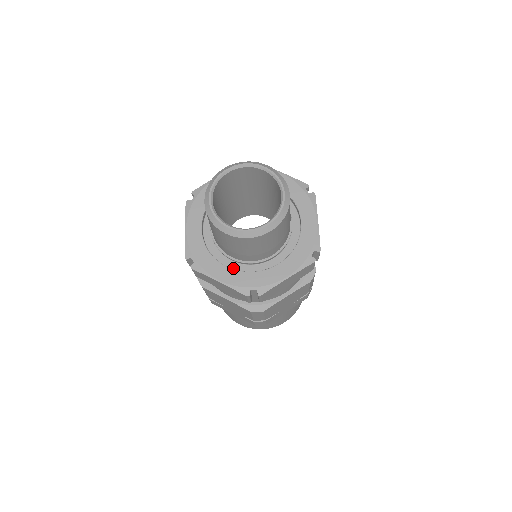
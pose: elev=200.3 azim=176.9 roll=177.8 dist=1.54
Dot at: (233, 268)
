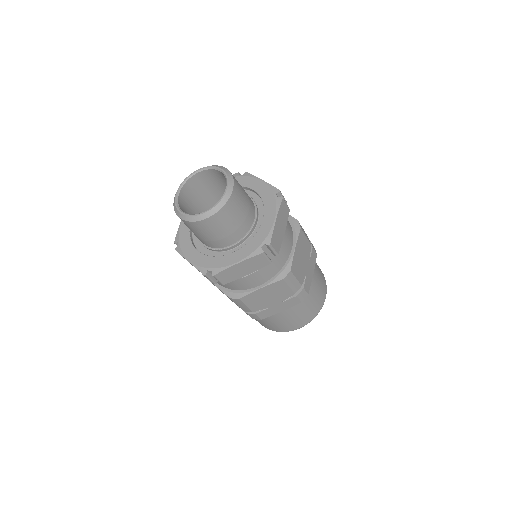
Dot at: occluded
